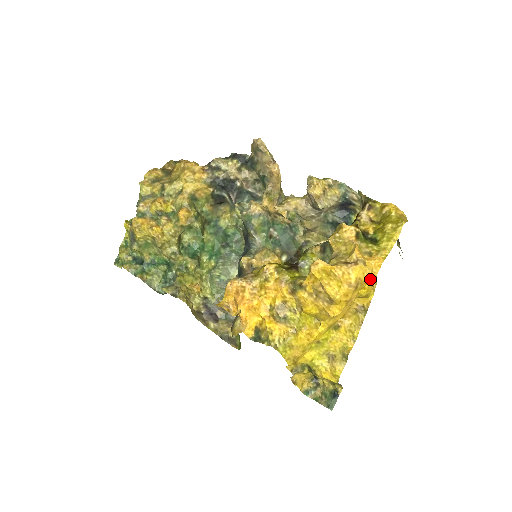
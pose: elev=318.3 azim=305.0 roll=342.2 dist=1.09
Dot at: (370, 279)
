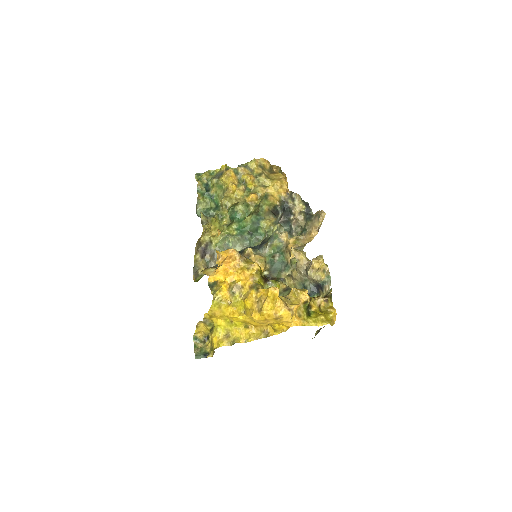
Dot at: (286, 325)
